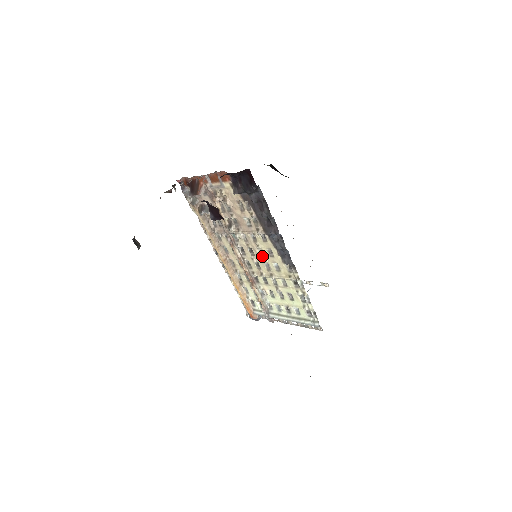
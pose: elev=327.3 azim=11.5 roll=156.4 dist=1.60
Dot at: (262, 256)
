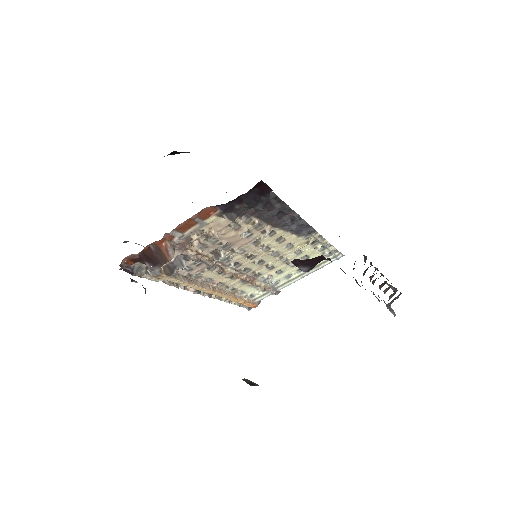
Dot at: (268, 250)
